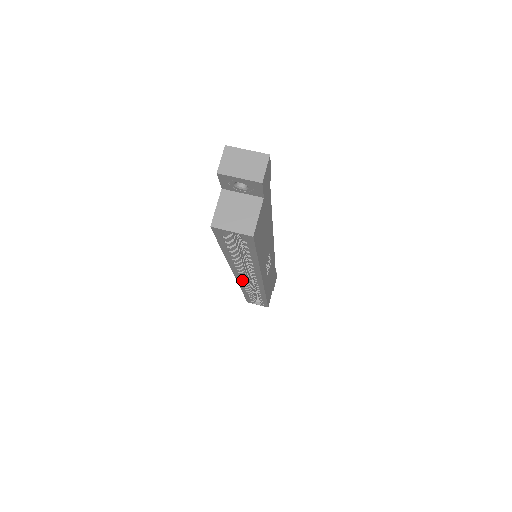
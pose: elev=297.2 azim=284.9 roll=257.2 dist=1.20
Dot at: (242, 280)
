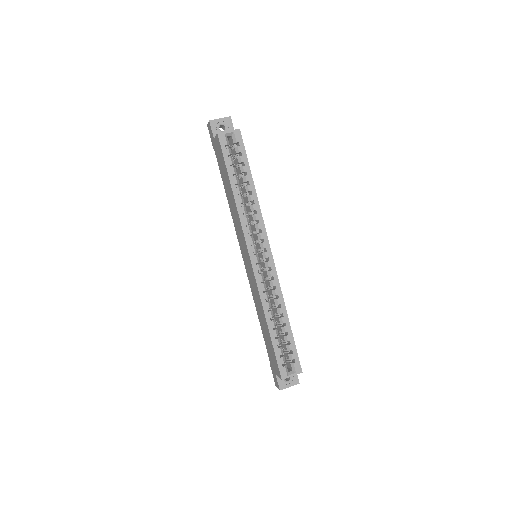
Dot at: (256, 265)
